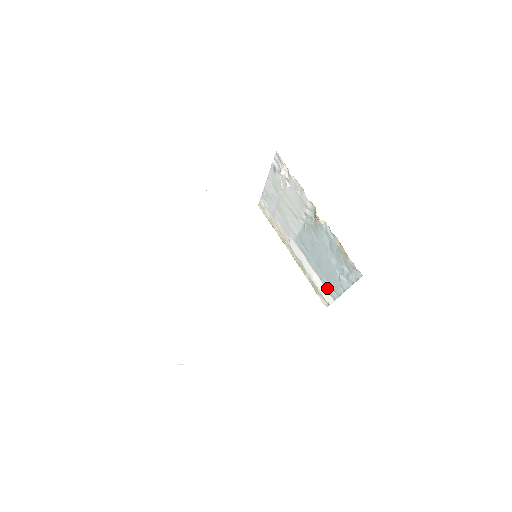
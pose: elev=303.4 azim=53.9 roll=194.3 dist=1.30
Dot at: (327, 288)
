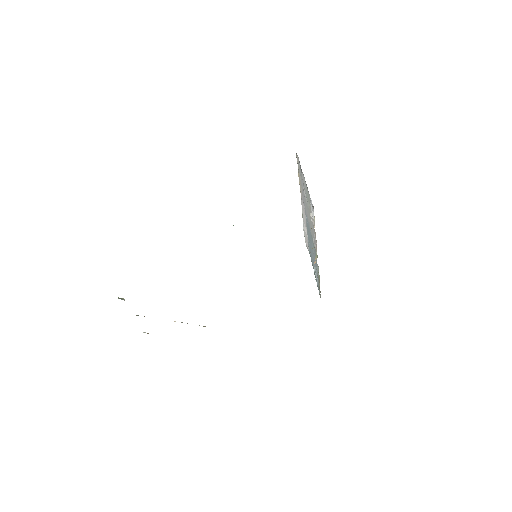
Dot at: (308, 246)
